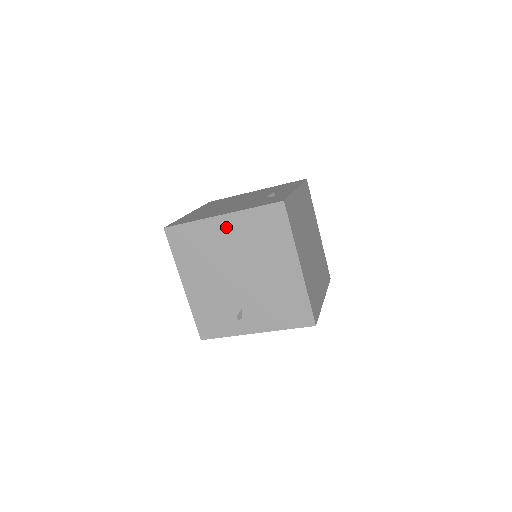
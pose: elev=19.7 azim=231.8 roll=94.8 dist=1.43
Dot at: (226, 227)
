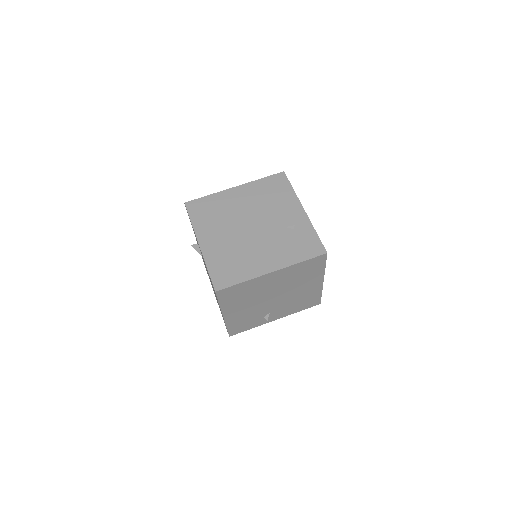
Dot at: (274, 277)
